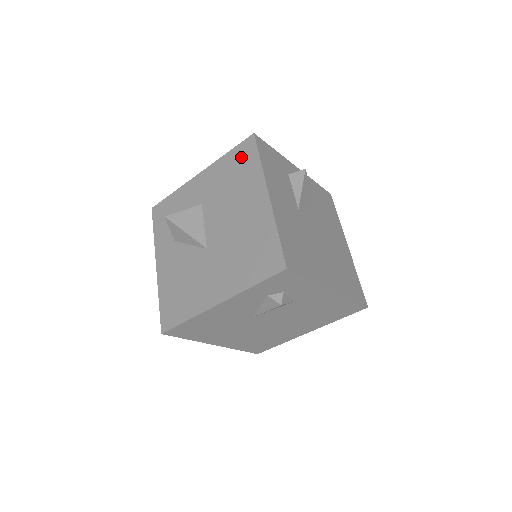
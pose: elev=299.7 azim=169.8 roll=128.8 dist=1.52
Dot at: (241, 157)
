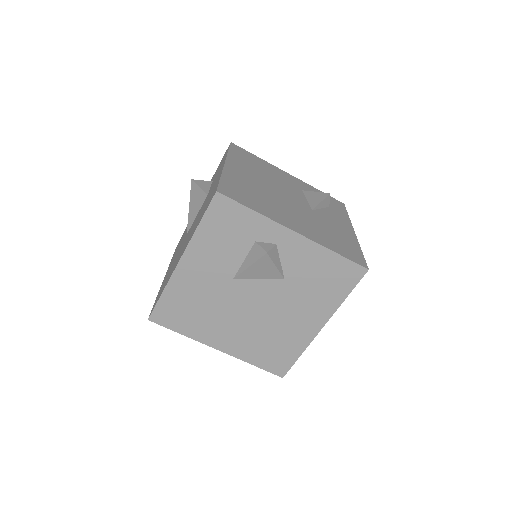
Dot at: (210, 199)
